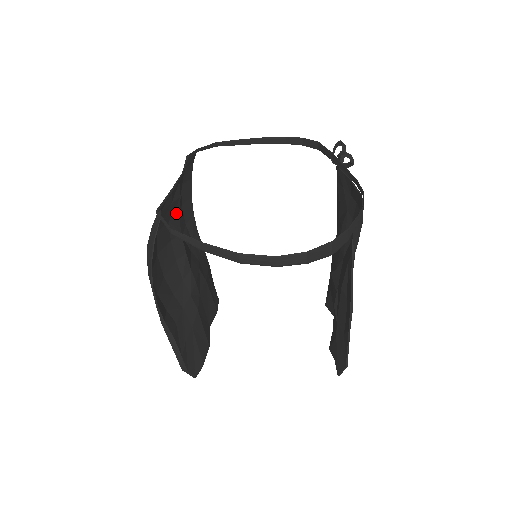
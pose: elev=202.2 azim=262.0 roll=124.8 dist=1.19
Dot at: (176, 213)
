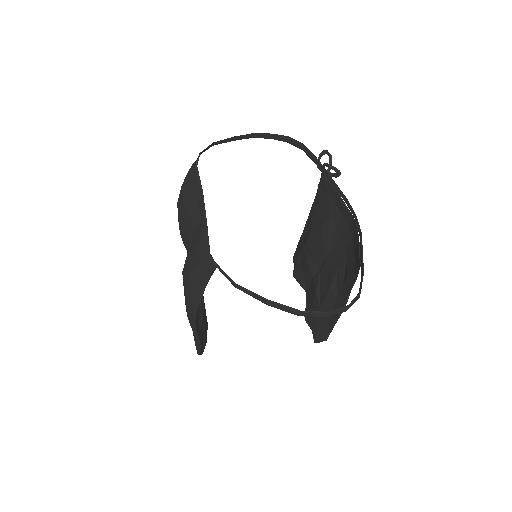
Dot at: occluded
